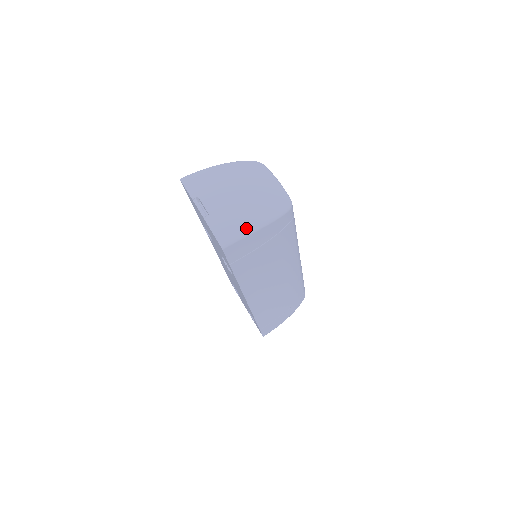
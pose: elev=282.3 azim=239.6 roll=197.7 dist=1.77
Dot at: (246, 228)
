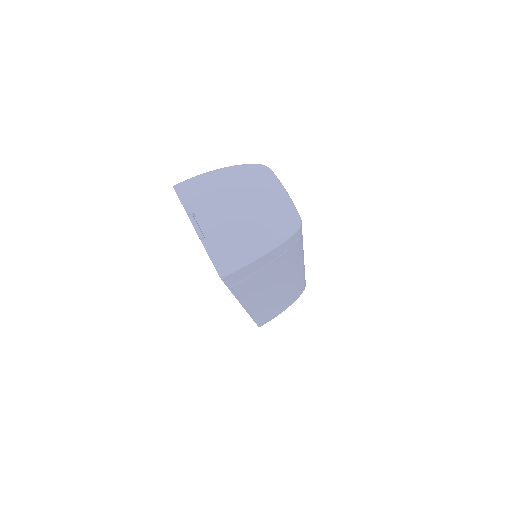
Dot at: (249, 255)
